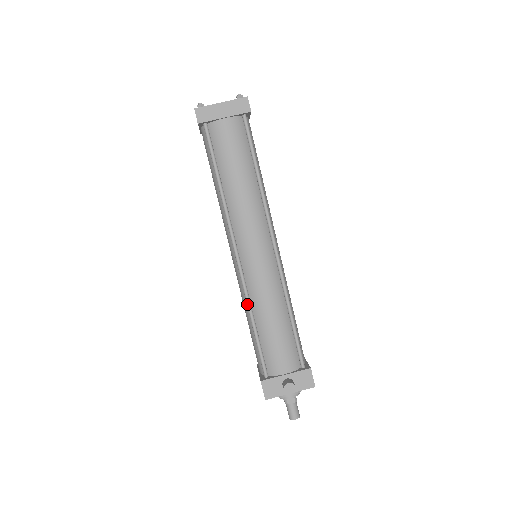
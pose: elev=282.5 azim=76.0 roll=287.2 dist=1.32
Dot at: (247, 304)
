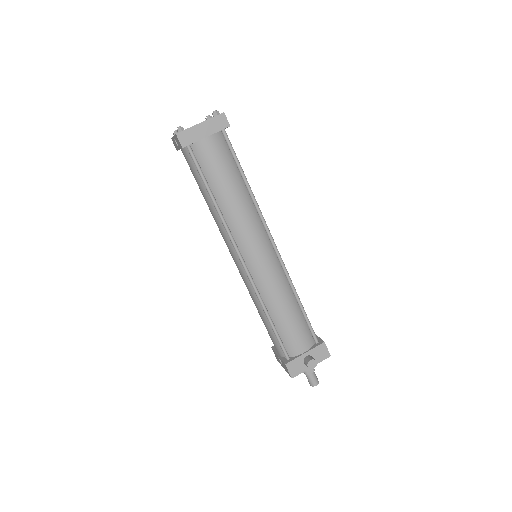
Dot at: (260, 302)
